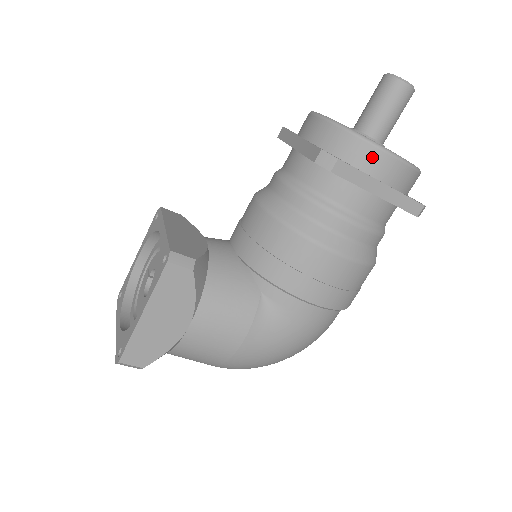
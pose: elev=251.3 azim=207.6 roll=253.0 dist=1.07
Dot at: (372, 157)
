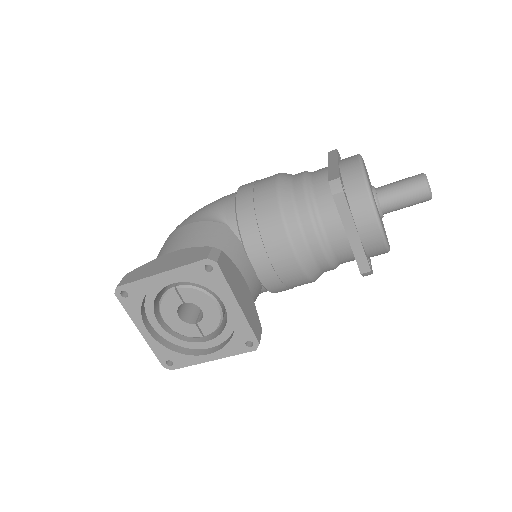
Dot at: occluded
